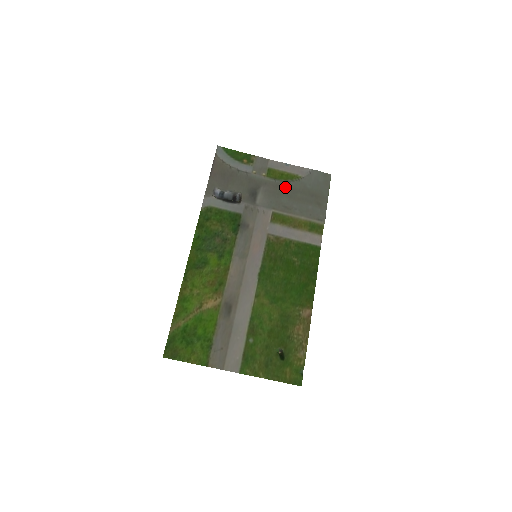
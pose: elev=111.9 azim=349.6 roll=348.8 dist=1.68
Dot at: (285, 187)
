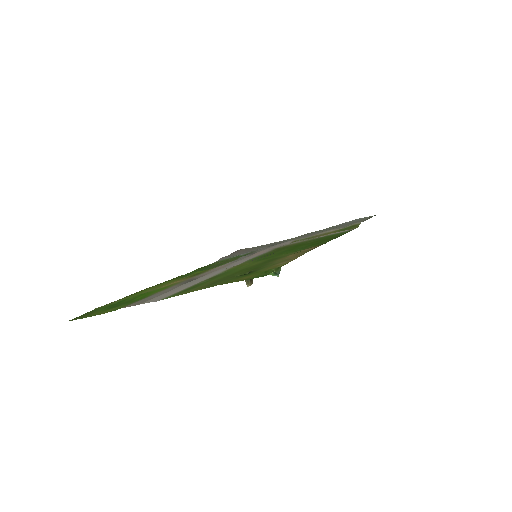
Dot at: (315, 232)
